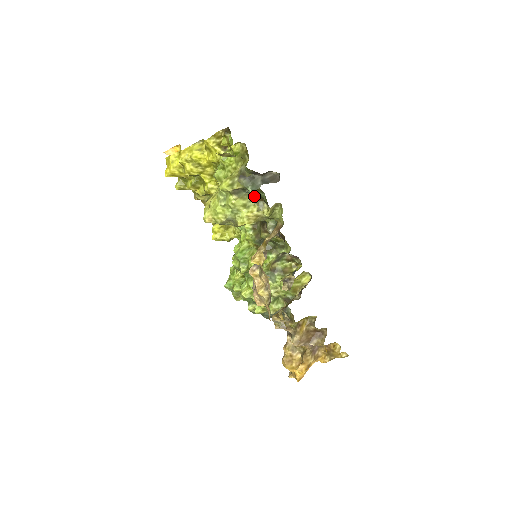
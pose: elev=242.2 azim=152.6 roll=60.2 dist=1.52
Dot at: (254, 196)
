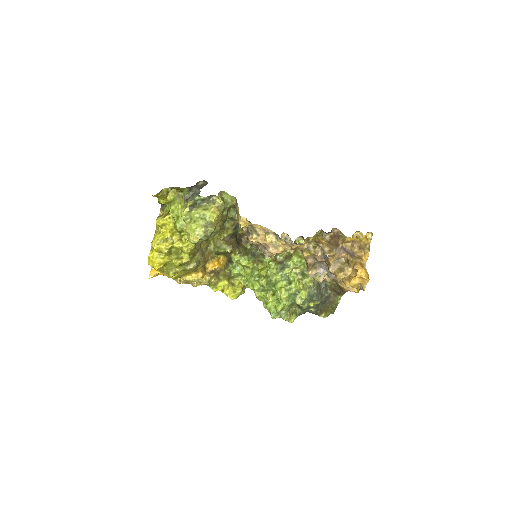
Dot at: (221, 240)
